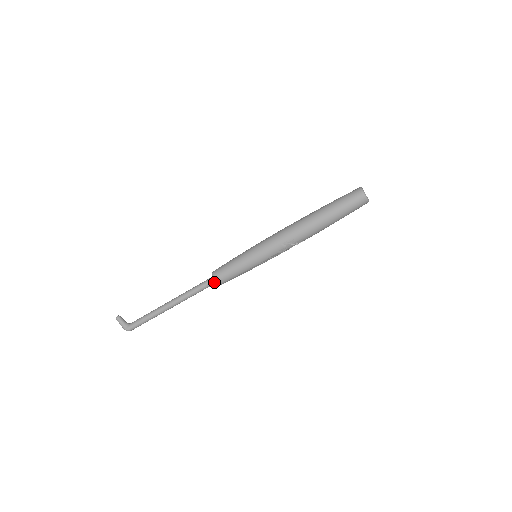
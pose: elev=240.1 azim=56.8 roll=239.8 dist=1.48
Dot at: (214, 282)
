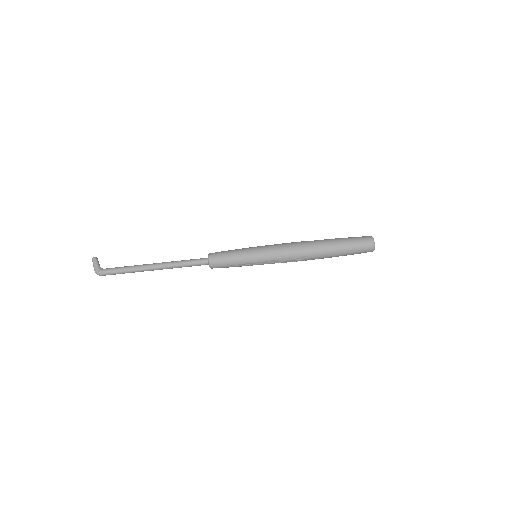
Dot at: (207, 262)
